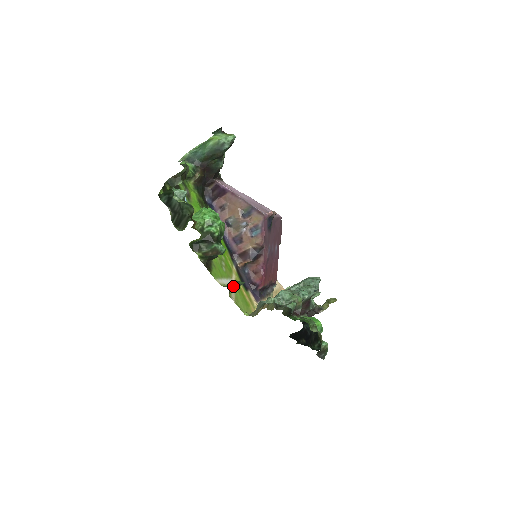
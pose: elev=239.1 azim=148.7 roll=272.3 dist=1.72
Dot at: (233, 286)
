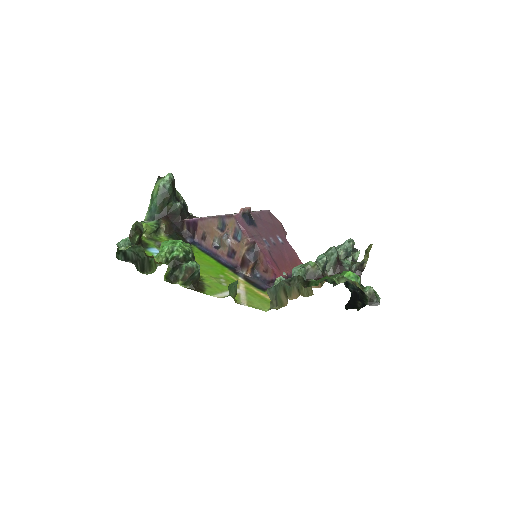
Dot at: (233, 292)
